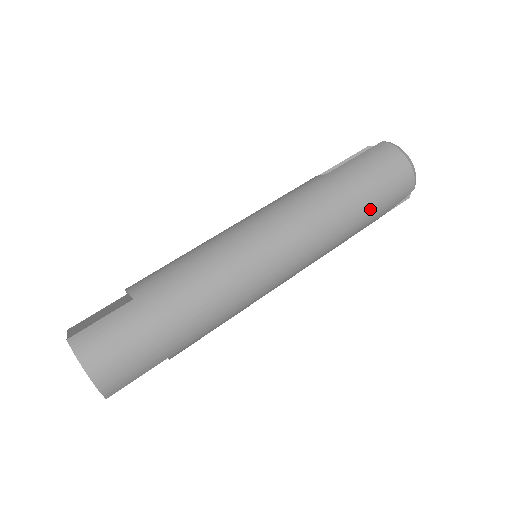
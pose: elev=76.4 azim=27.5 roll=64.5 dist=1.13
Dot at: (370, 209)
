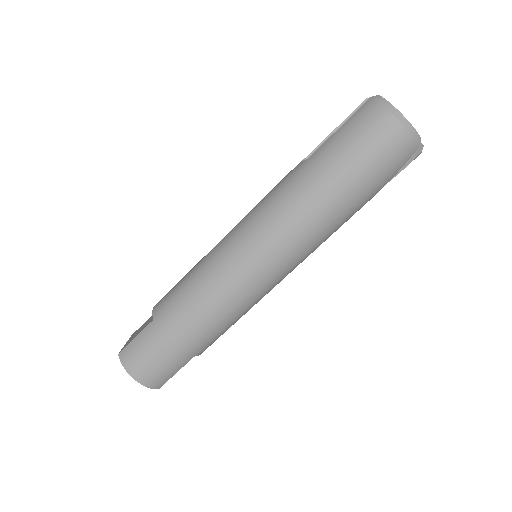
Dot at: (357, 190)
